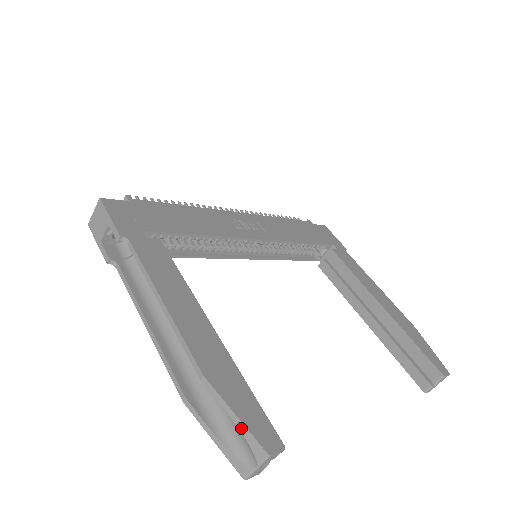
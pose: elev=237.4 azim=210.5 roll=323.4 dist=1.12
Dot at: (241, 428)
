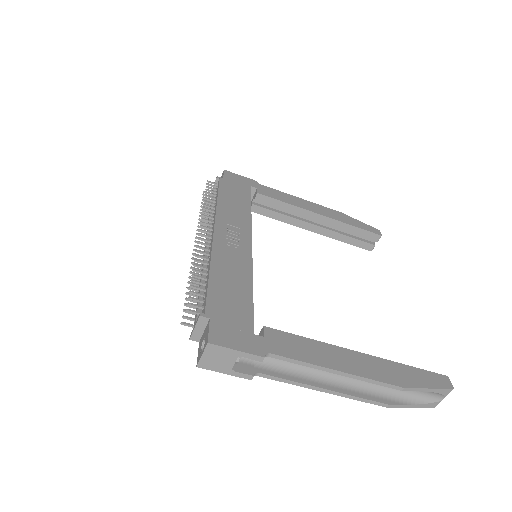
Dot at: (434, 391)
